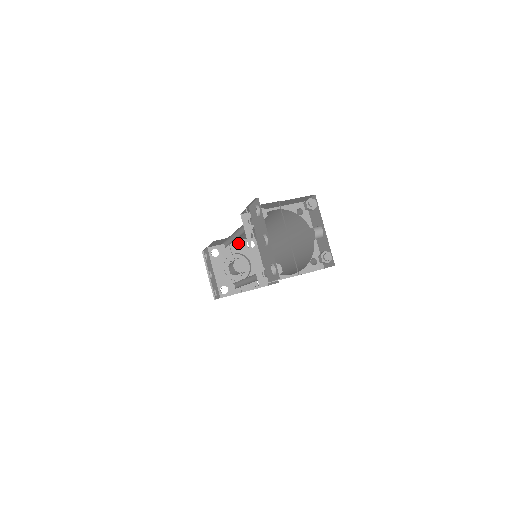
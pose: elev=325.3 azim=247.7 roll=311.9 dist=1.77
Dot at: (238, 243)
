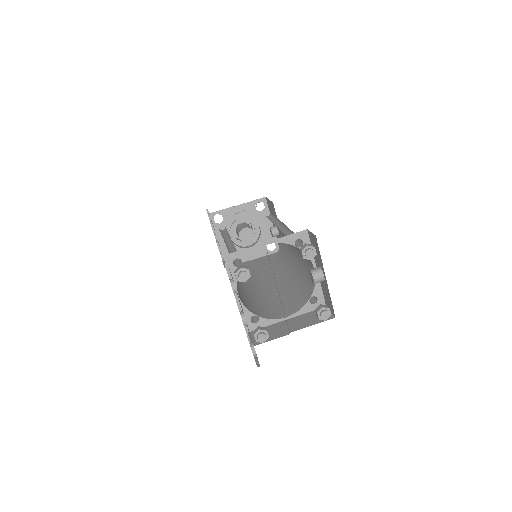
Dot at: (245, 206)
